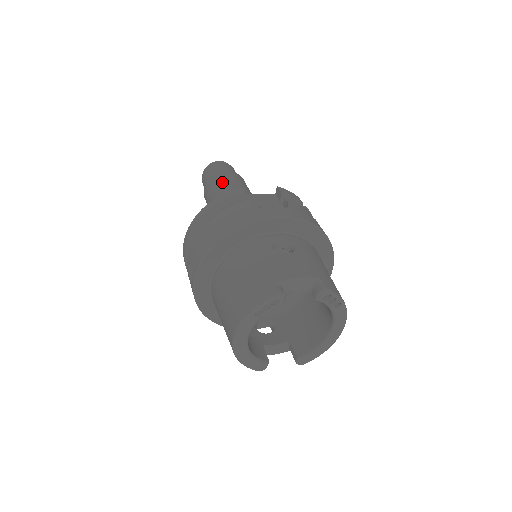
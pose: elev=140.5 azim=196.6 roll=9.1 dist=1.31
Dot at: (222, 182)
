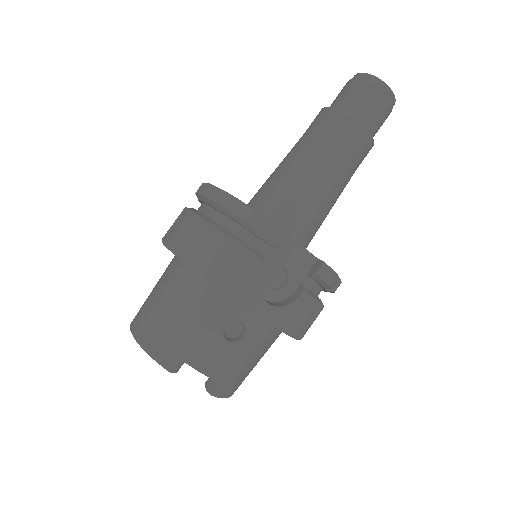
Dot at: (337, 138)
